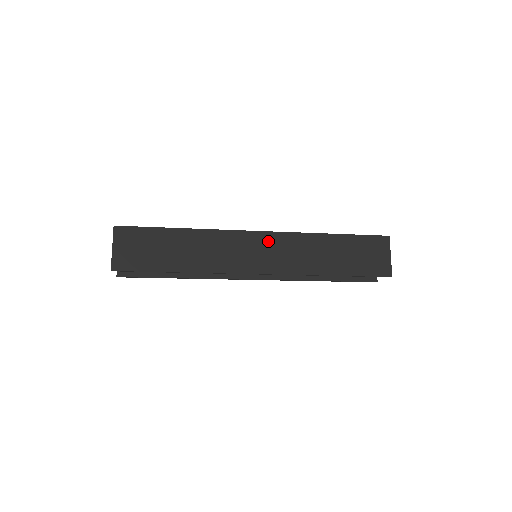
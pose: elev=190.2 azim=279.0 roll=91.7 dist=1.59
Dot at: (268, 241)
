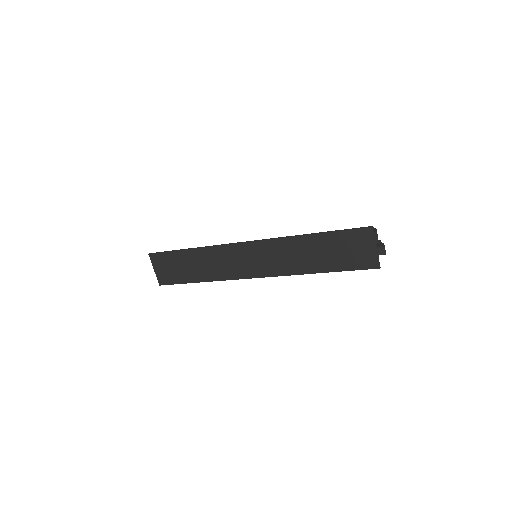
Dot at: (256, 250)
